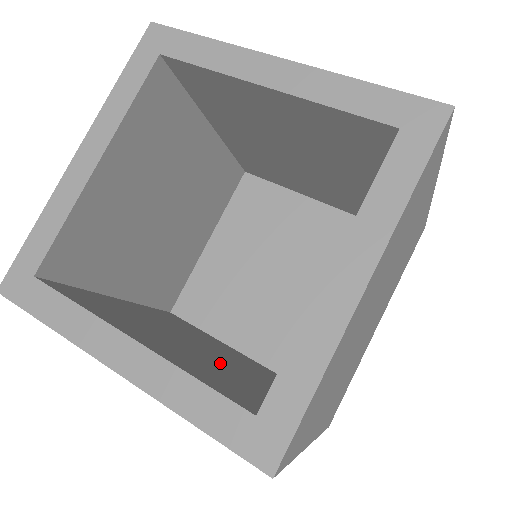
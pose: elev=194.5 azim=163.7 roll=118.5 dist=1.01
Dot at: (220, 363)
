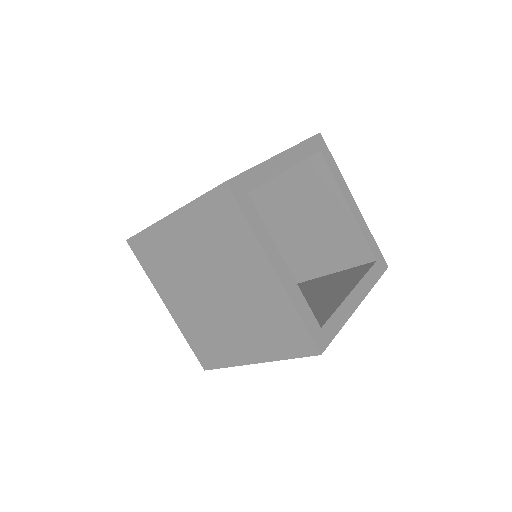
Dot at: occluded
